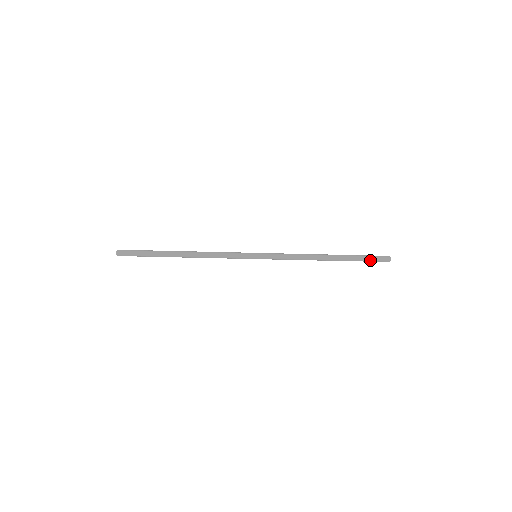
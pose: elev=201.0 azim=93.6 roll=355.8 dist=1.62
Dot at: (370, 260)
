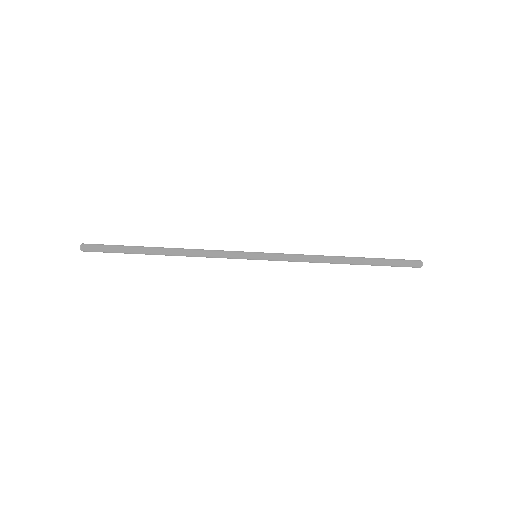
Dot at: (397, 264)
